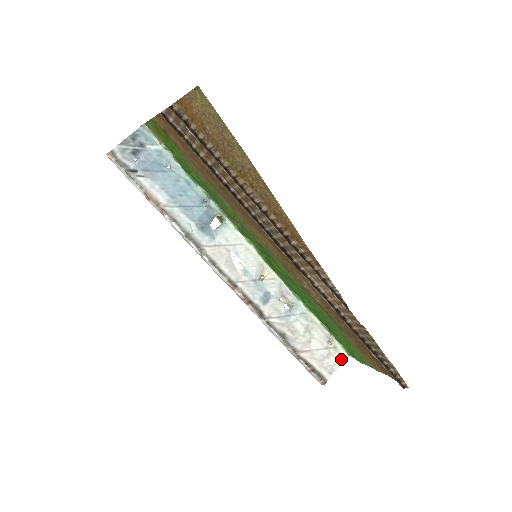
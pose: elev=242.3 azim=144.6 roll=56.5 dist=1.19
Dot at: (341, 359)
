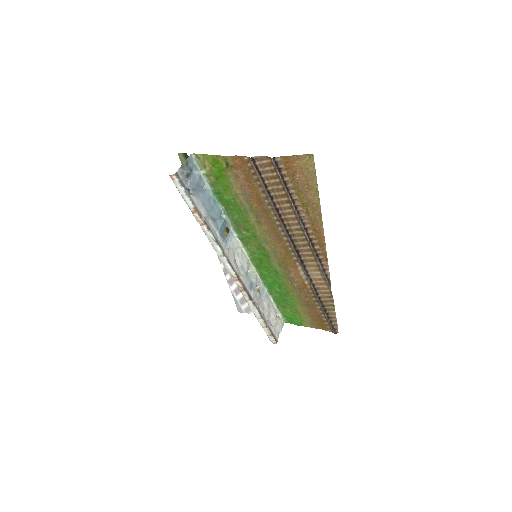
Dot at: (282, 325)
